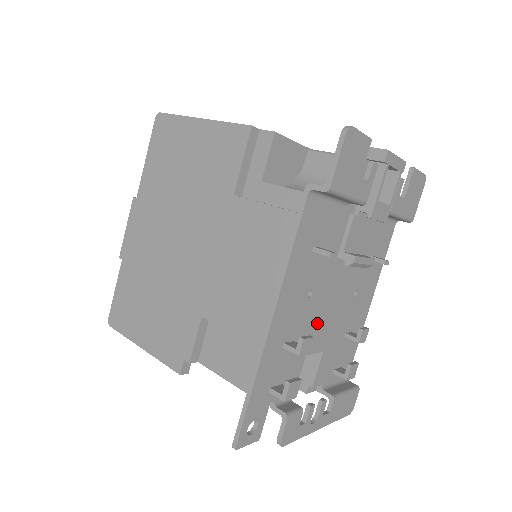
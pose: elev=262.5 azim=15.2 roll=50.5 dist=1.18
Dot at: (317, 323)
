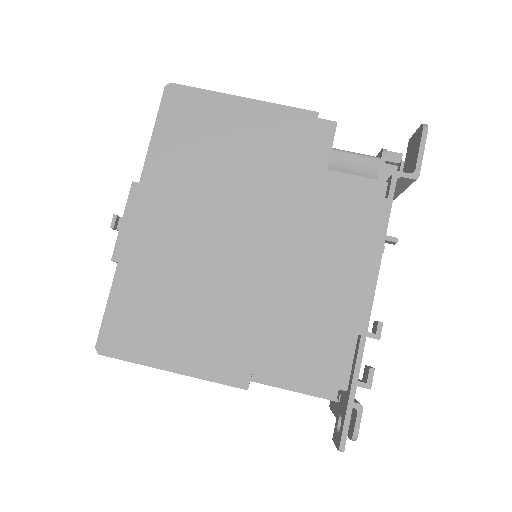
Dot at: occluded
